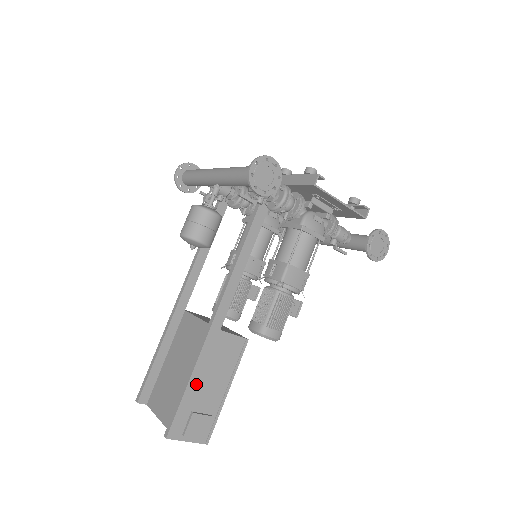
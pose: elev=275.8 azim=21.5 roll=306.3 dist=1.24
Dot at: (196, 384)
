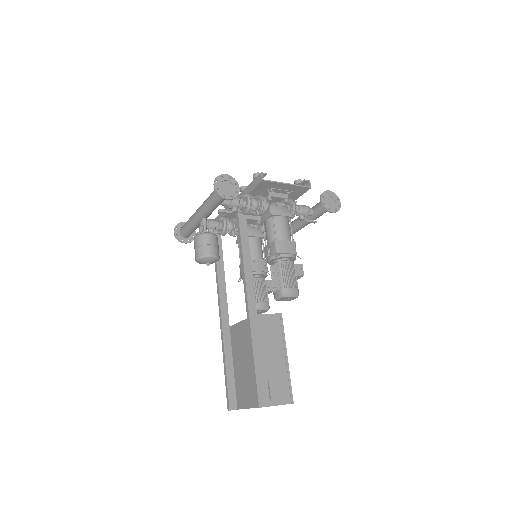
Dot at: (260, 359)
